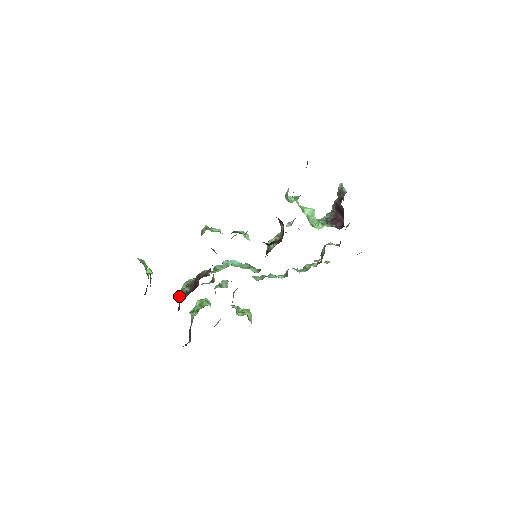
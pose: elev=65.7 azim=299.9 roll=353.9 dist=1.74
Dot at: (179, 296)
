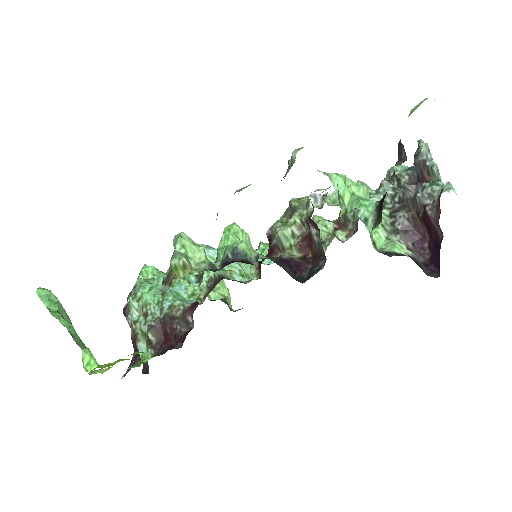
Dot at: (131, 331)
